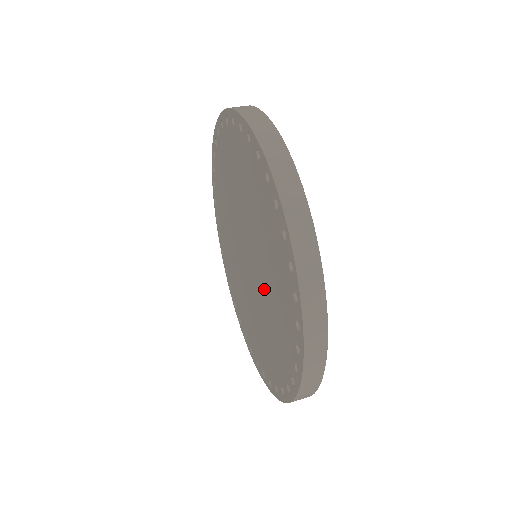
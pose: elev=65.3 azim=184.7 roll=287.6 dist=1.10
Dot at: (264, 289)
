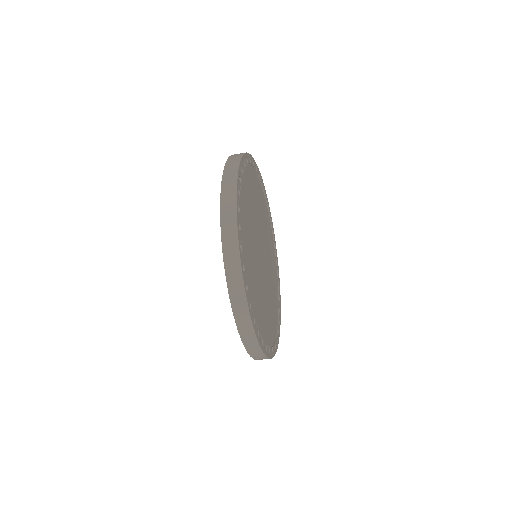
Dot at: occluded
